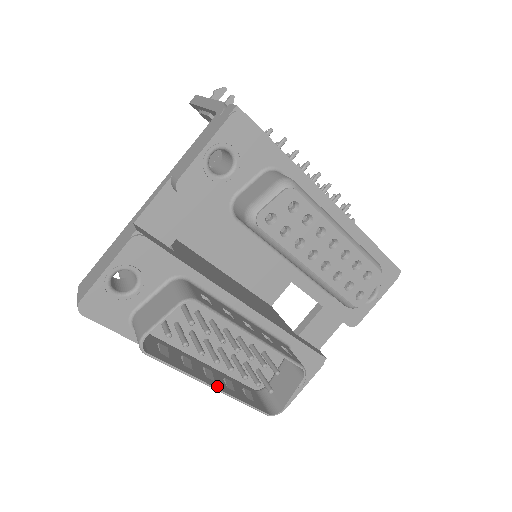
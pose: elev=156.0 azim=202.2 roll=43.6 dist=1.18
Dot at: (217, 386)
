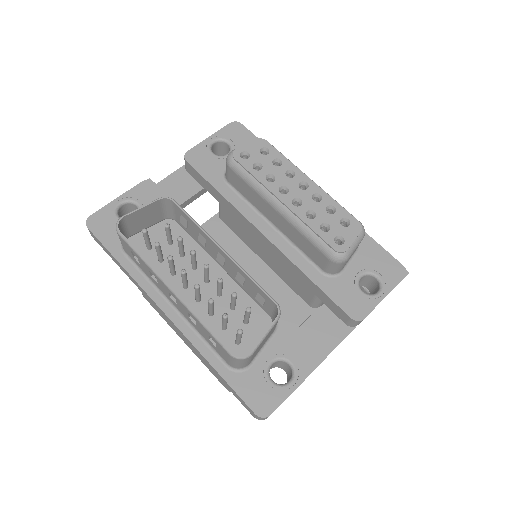
Dot at: (177, 294)
